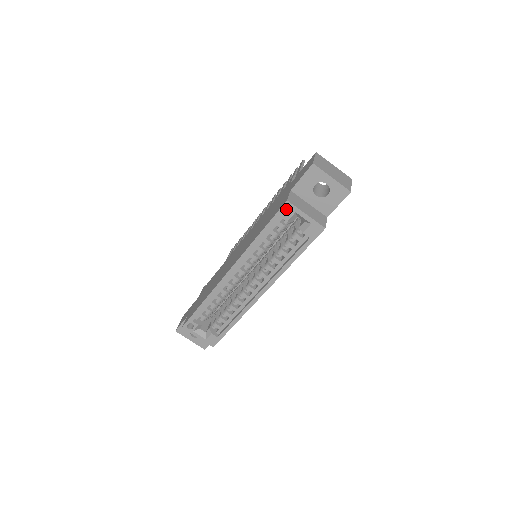
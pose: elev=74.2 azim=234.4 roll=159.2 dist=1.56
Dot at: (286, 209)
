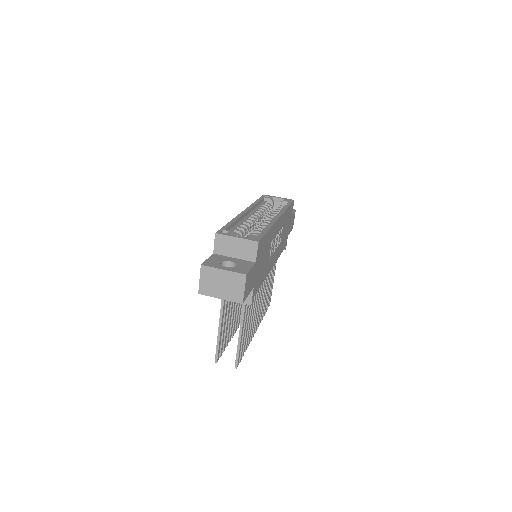
Dot at: occluded
